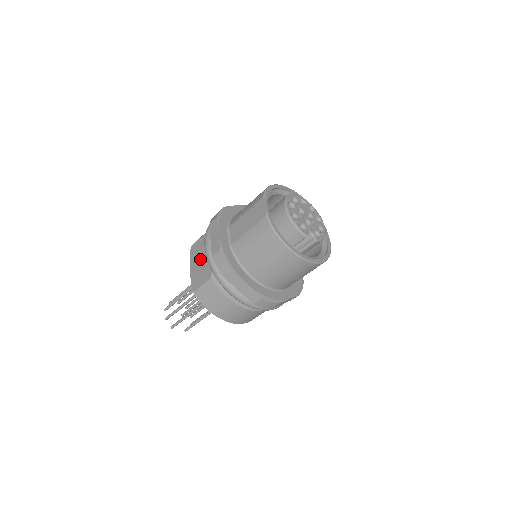
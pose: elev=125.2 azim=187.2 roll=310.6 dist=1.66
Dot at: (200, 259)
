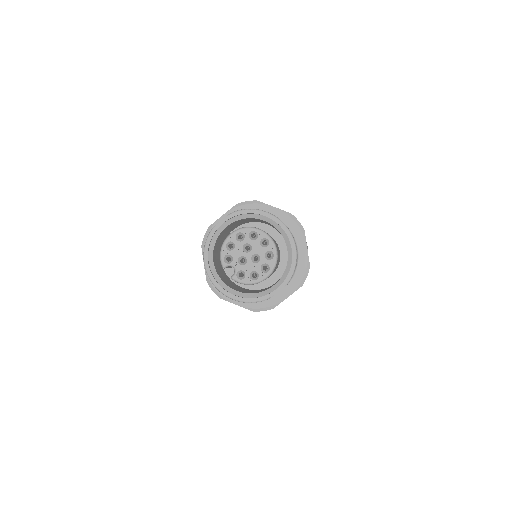
Dot at: occluded
